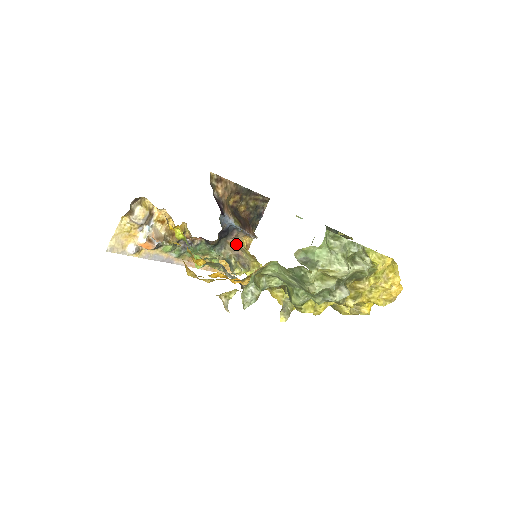
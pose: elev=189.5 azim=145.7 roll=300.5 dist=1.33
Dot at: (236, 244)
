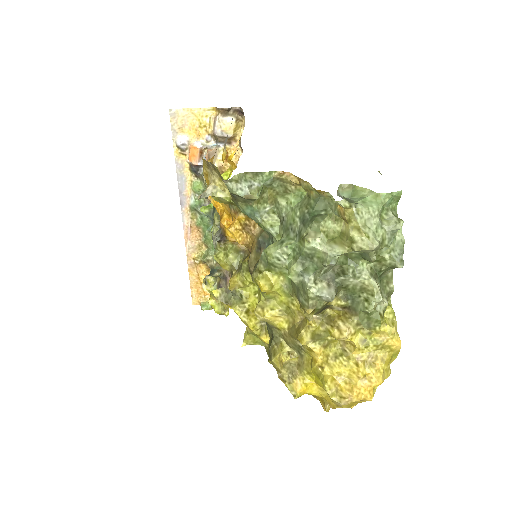
Dot at: occluded
